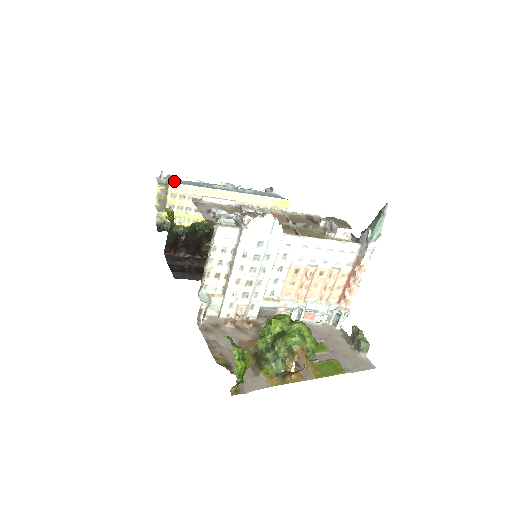
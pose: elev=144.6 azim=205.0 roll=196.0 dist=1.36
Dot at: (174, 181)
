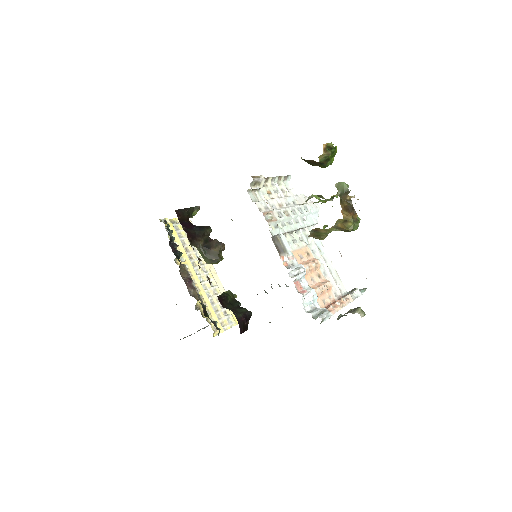
Dot at: occluded
